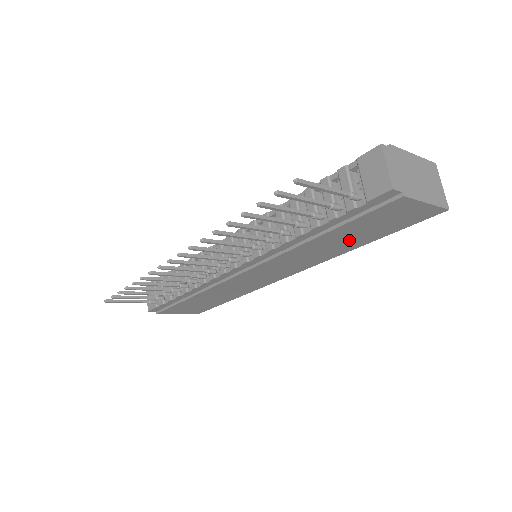
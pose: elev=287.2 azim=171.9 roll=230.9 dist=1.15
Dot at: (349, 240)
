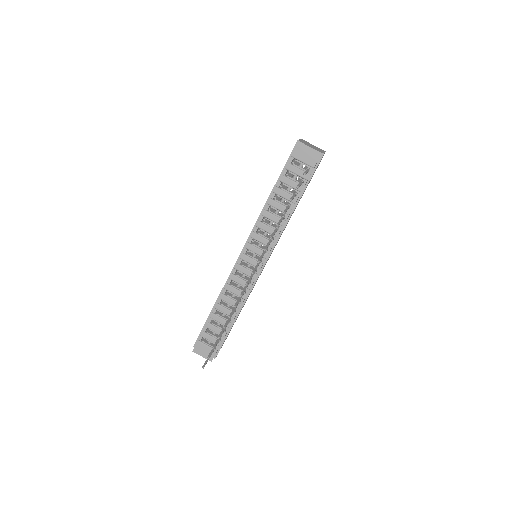
Dot at: occluded
